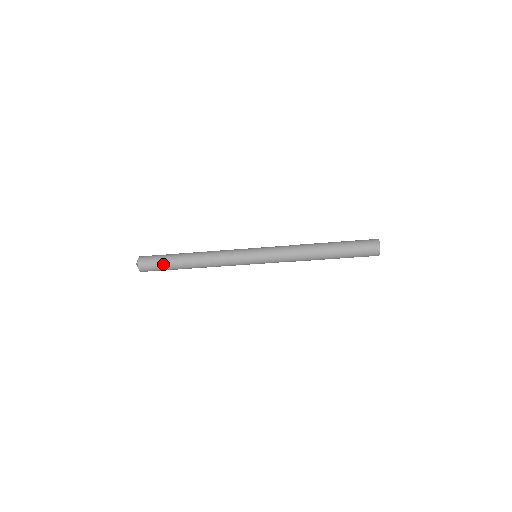
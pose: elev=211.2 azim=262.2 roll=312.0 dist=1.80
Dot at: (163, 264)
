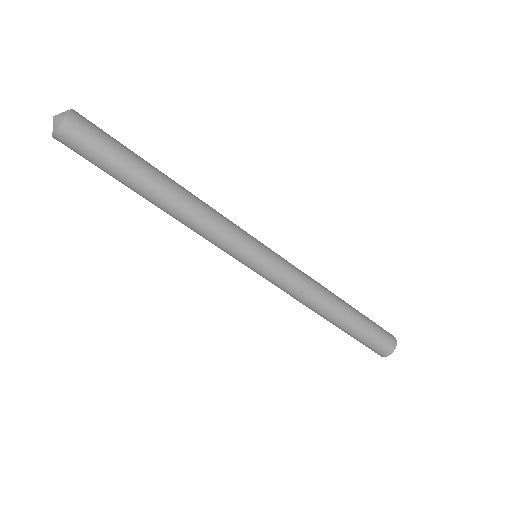
Dot at: (112, 160)
